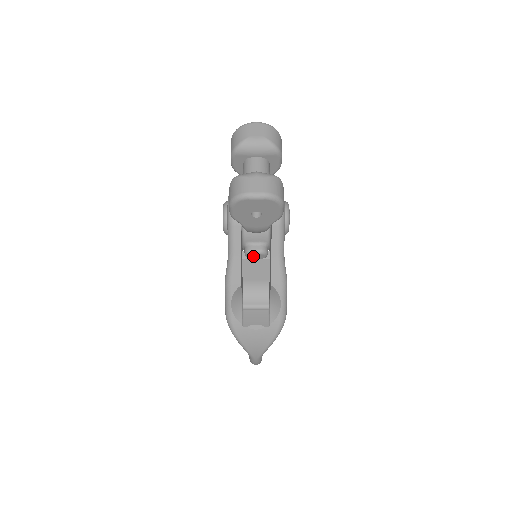
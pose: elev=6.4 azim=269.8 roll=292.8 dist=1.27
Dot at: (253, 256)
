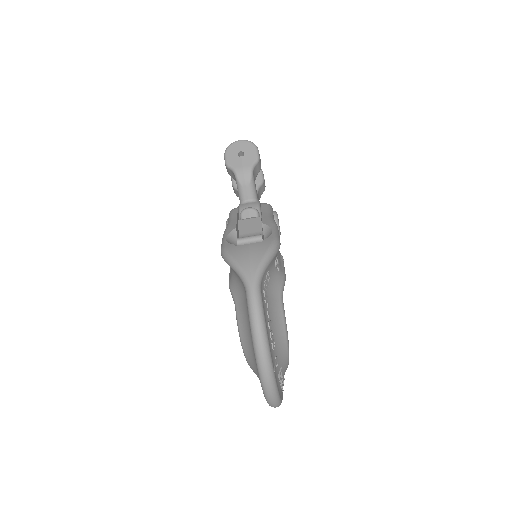
Dot at: (246, 213)
